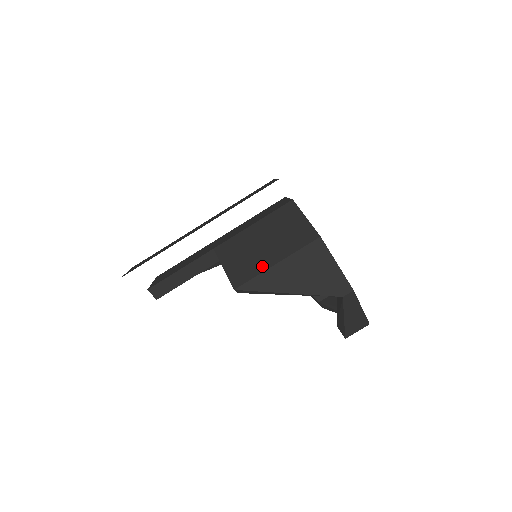
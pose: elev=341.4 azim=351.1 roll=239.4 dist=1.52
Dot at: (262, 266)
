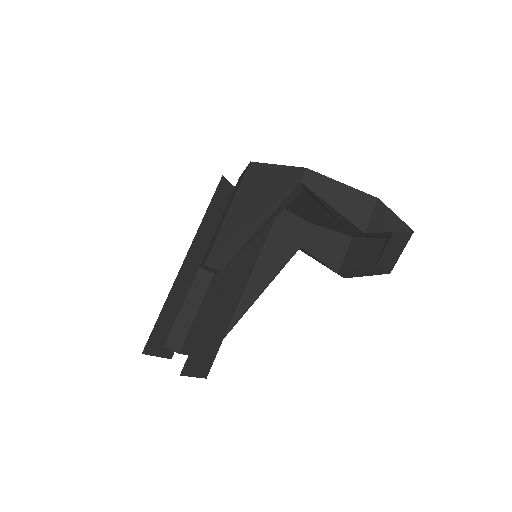
Dot at: (220, 228)
